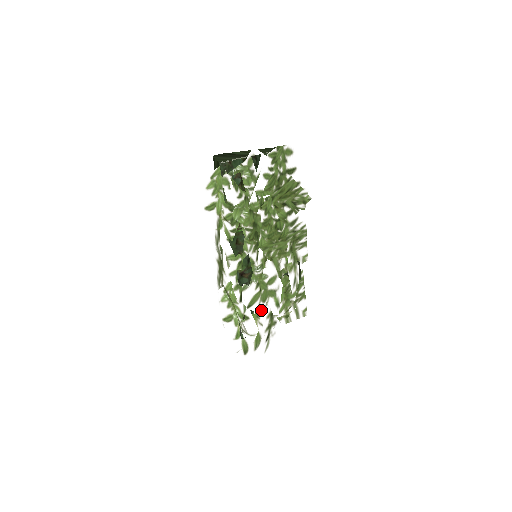
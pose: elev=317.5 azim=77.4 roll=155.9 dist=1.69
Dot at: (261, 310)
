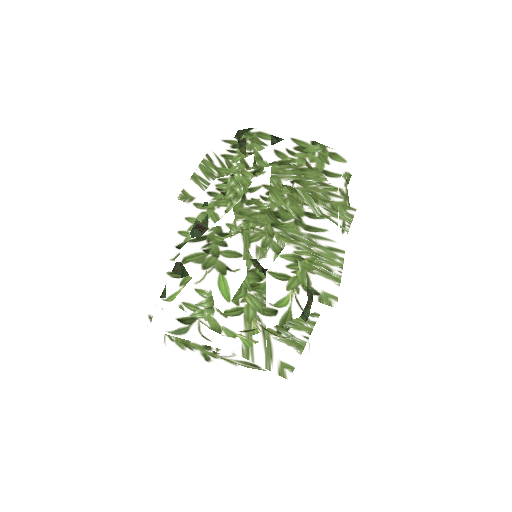
Dot at: occluded
